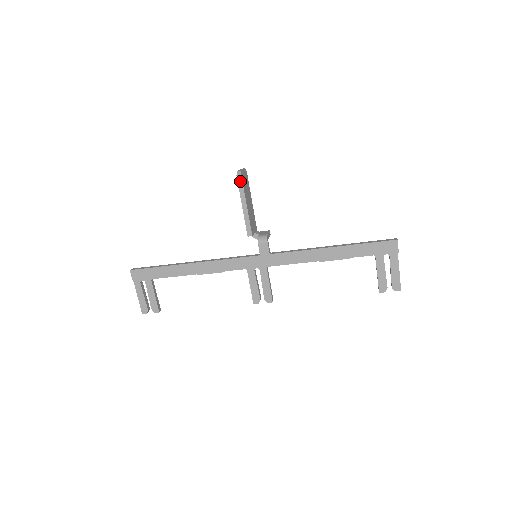
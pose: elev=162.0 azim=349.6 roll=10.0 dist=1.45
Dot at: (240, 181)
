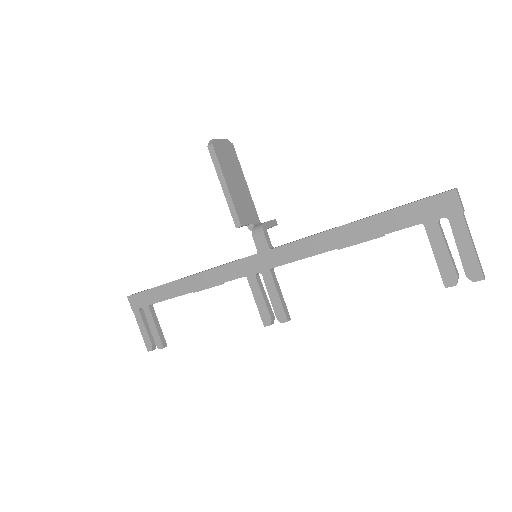
Dot at: (213, 153)
